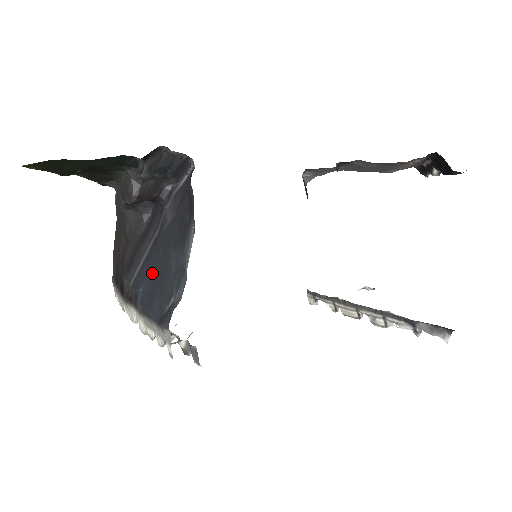
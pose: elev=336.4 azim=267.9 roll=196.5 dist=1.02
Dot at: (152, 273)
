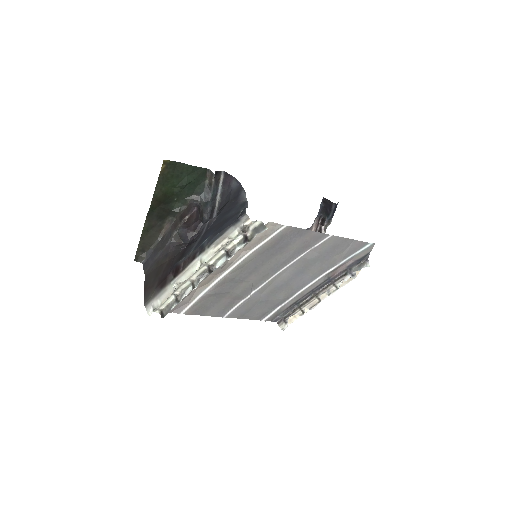
Dot at: (213, 230)
